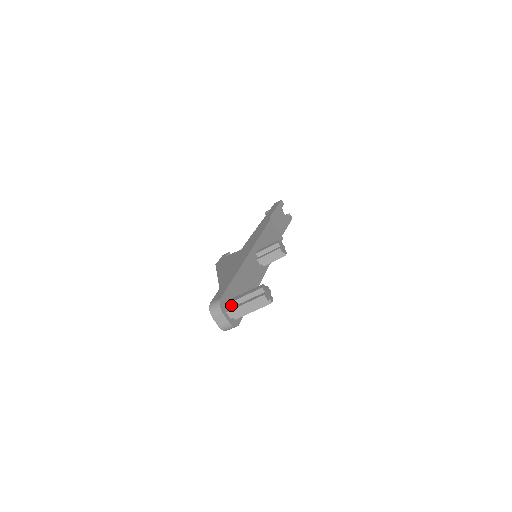
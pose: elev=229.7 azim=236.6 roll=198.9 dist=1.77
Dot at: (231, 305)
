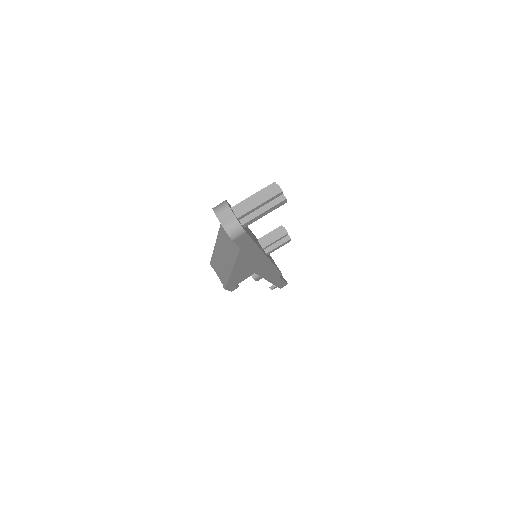
Dot at: (238, 207)
